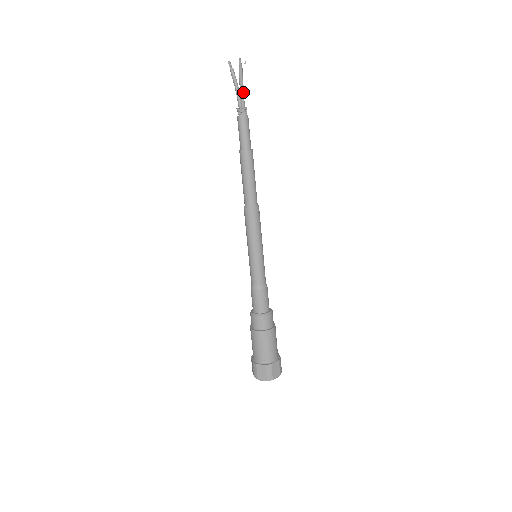
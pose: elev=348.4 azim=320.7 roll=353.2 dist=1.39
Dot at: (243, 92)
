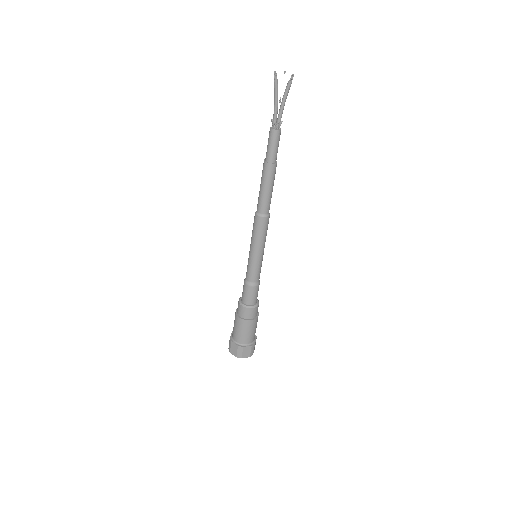
Dot at: occluded
